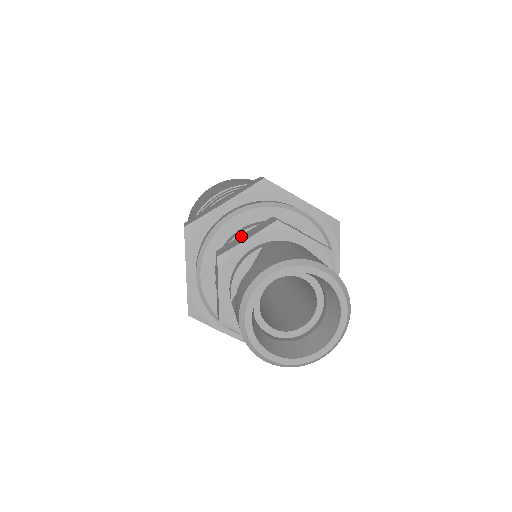
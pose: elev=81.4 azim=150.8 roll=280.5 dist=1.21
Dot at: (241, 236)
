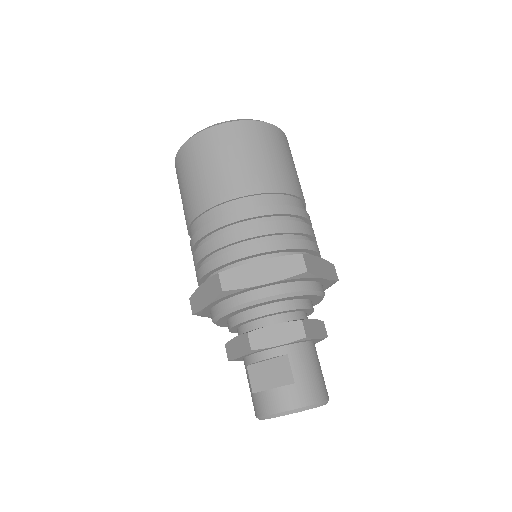
Dot at: (272, 329)
